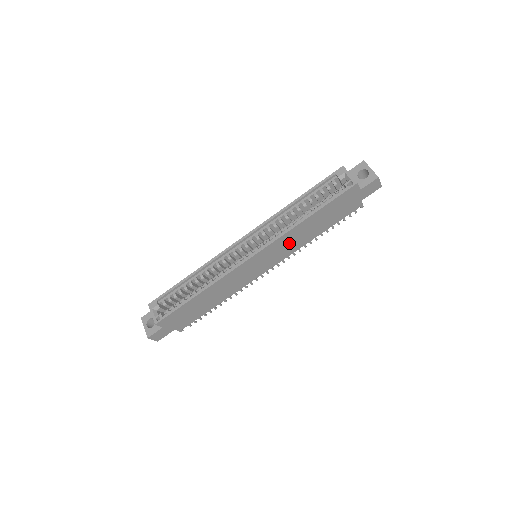
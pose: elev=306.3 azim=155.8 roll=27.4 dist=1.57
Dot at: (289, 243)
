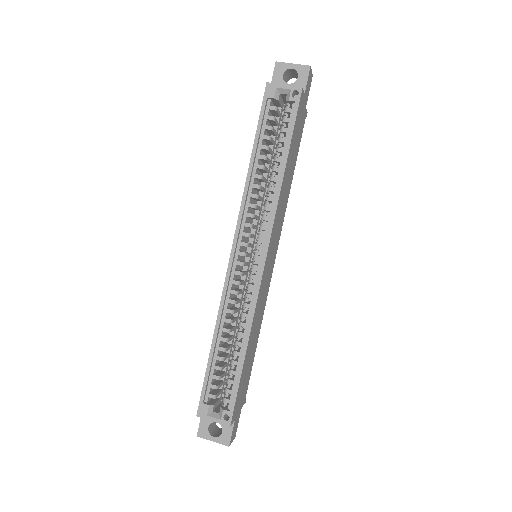
Dot at: (280, 211)
